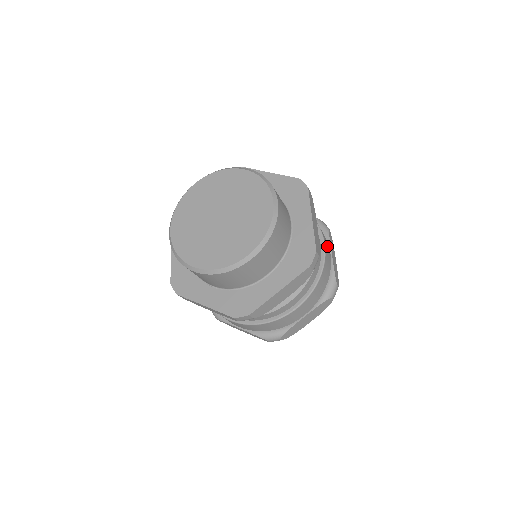
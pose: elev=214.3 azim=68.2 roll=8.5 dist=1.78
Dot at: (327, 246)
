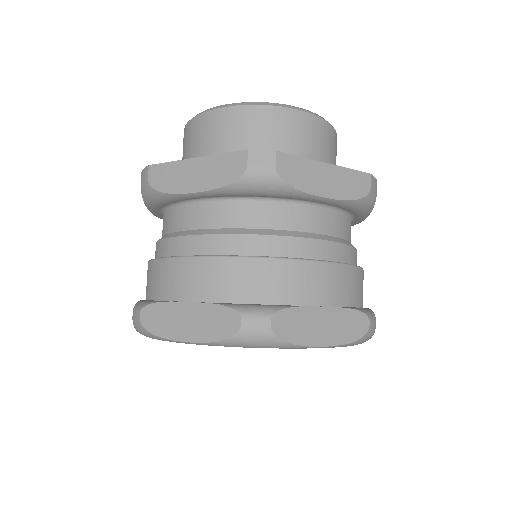
Dot at: occluded
